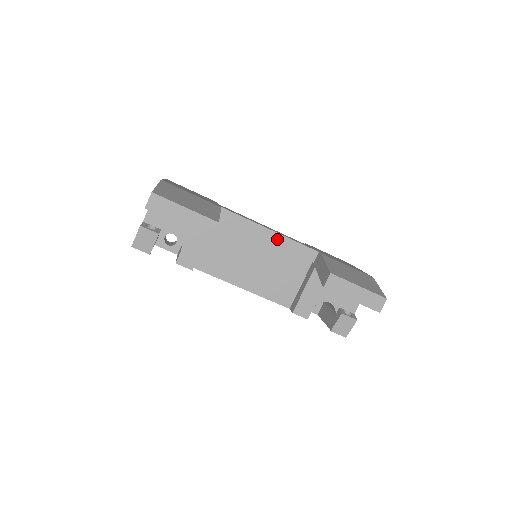
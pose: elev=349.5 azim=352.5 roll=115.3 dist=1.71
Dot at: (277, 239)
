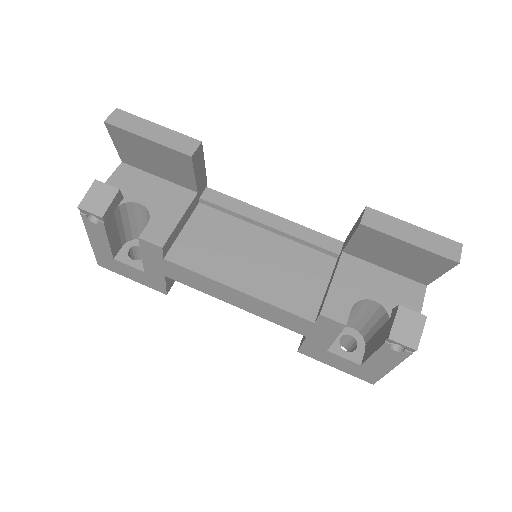
Dot at: (283, 225)
